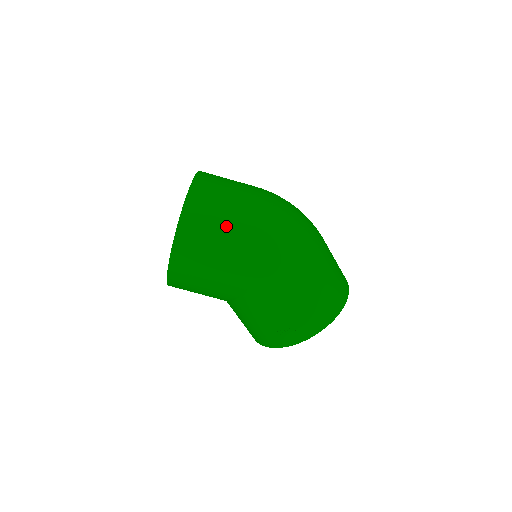
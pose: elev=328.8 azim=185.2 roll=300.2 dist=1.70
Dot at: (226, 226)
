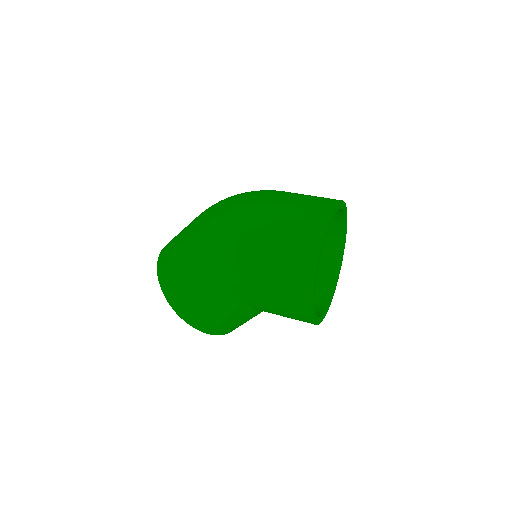
Dot at: (181, 251)
